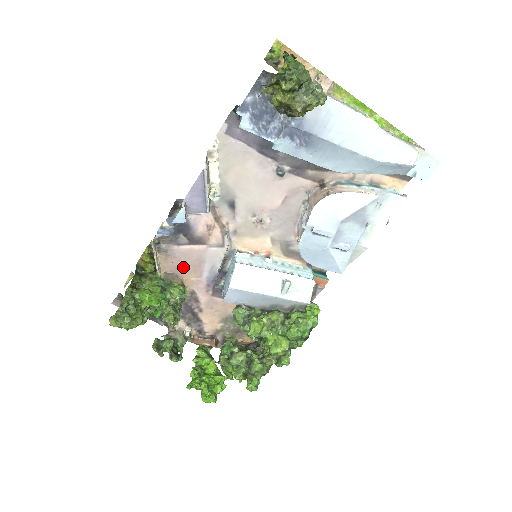
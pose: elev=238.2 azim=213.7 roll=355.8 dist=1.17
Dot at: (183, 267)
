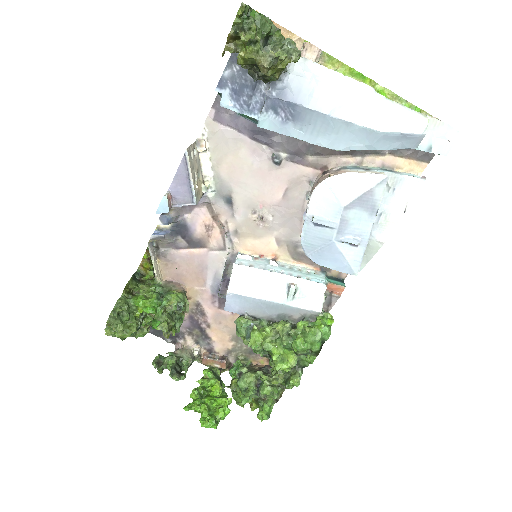
Dot at: (185, 274)
